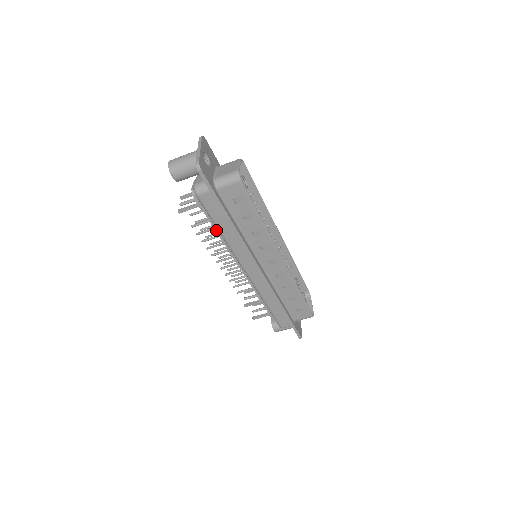
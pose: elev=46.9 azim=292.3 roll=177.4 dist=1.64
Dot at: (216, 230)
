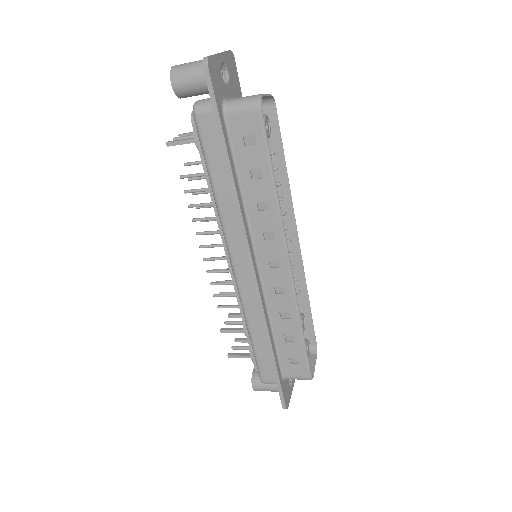
Dot at: (209, 187)
